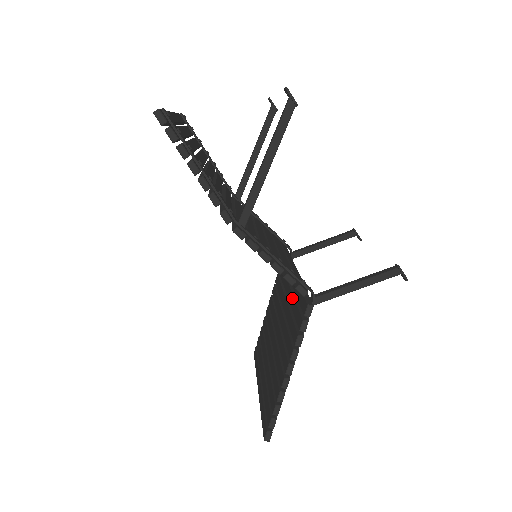
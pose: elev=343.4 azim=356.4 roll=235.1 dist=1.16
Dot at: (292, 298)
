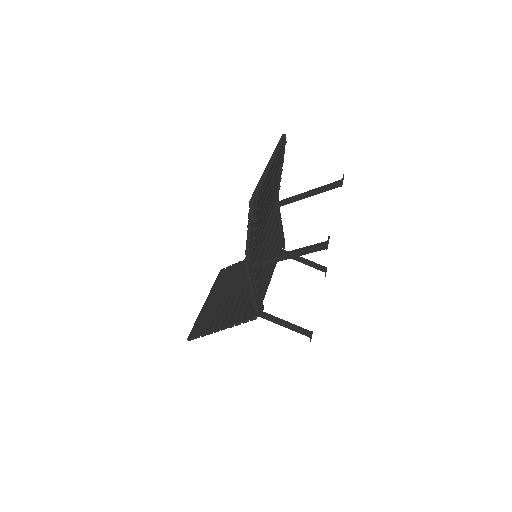
Dot at: occluded
